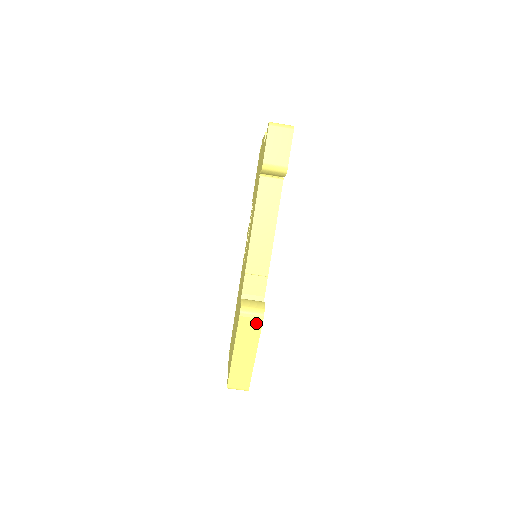
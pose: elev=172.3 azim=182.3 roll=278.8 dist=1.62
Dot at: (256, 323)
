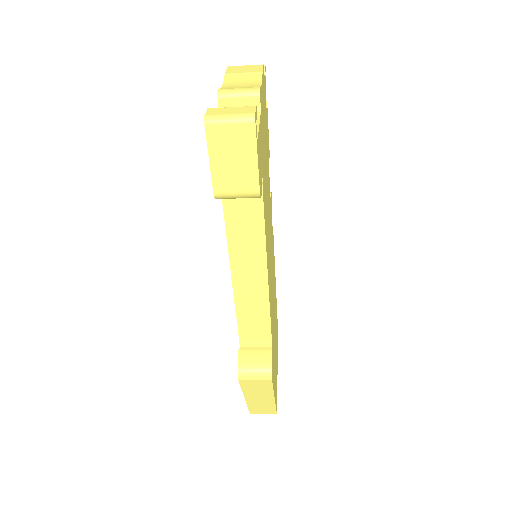
Dot at: (263, 383)
